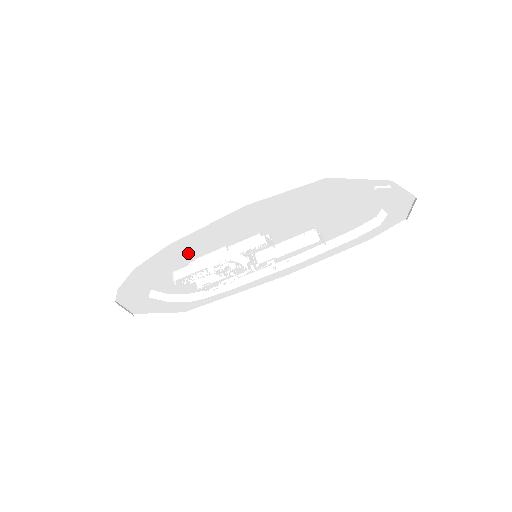
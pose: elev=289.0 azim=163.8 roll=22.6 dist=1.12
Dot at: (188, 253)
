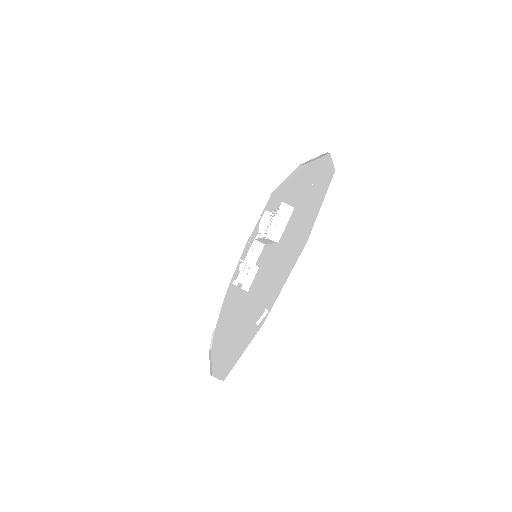
Dot at: occluded
